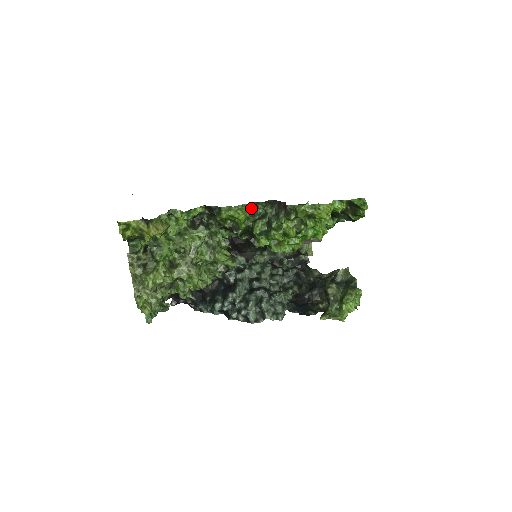
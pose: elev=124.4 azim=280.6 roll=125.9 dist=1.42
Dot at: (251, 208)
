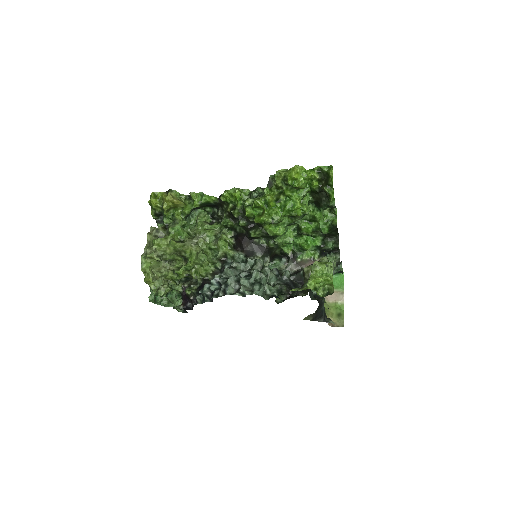
Dot at: (250, 194)
